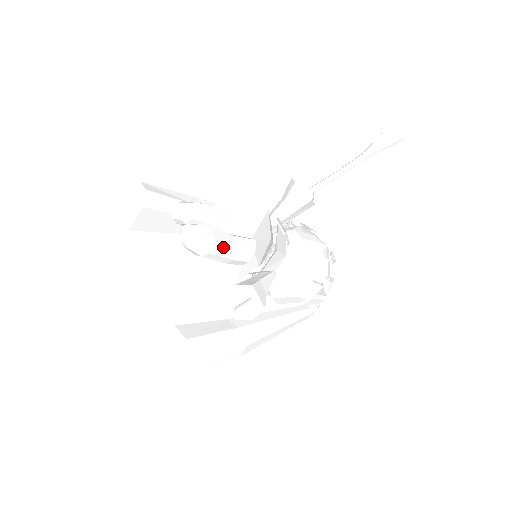
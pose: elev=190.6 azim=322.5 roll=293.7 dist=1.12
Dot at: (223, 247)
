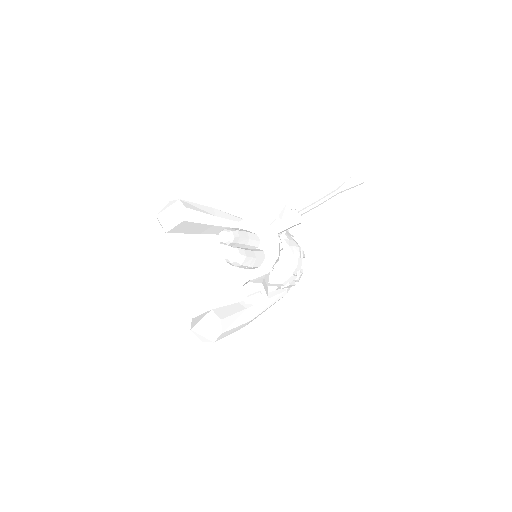
Dot at: (249, 260)
